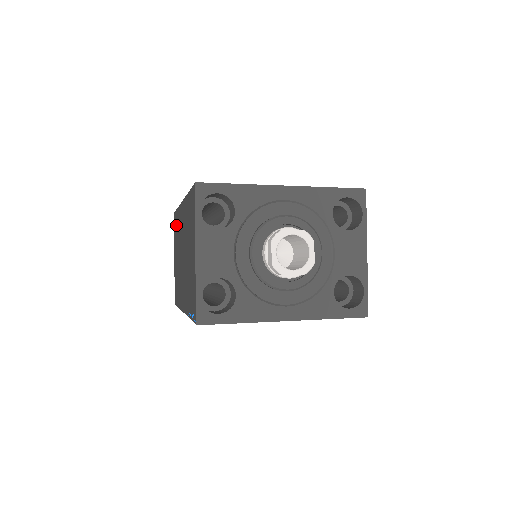
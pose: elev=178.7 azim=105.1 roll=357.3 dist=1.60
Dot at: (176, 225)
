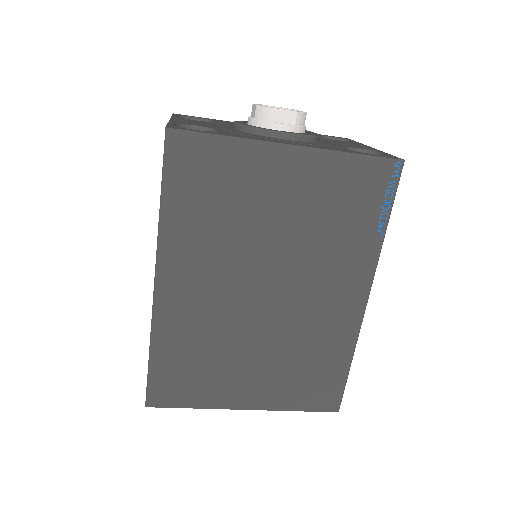
Dot at: occluded
